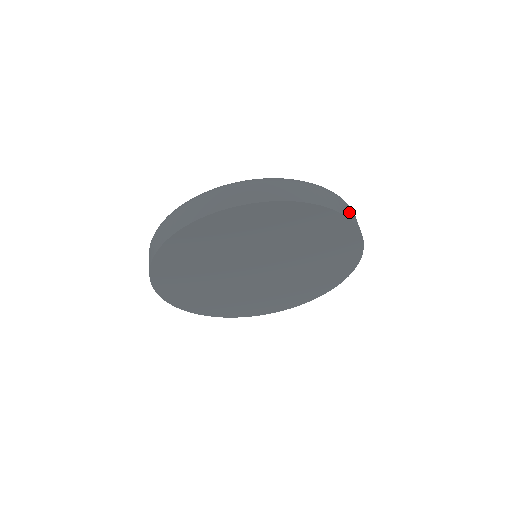
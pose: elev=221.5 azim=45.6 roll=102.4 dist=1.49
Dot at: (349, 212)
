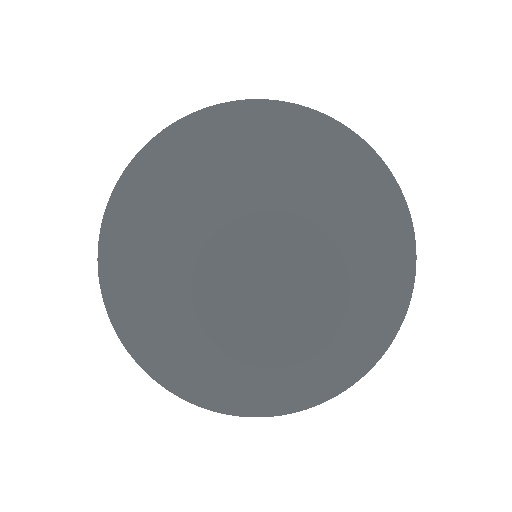
Dot at: occluded
